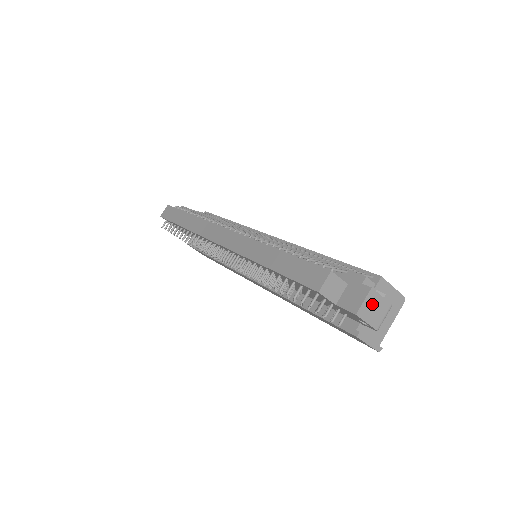
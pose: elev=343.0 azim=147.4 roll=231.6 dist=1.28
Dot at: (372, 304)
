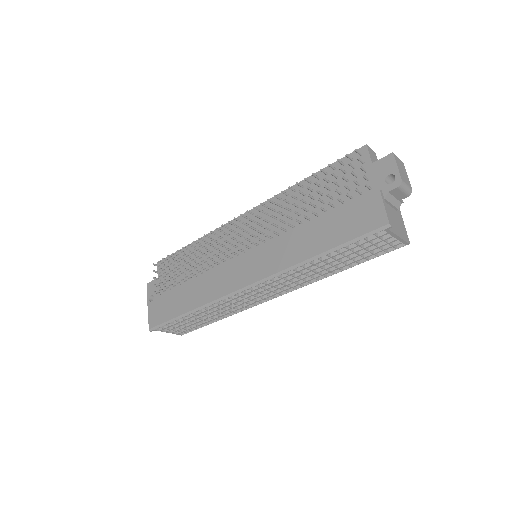
Dot at: (402, 167)
